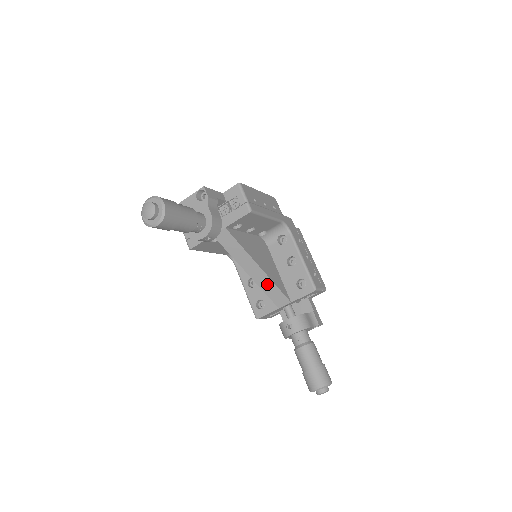
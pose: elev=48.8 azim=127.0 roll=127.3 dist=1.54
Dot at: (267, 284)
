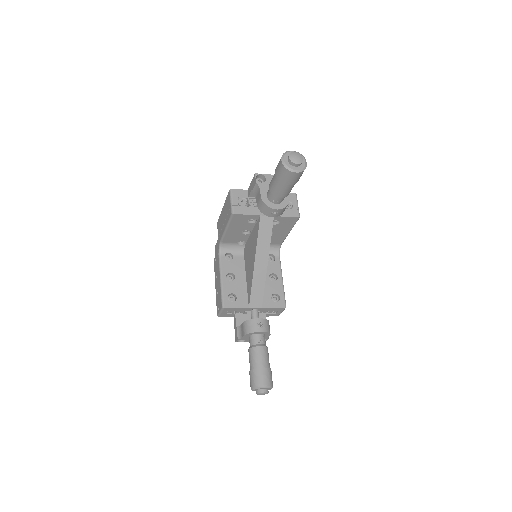
Dot at: (260, 281)
